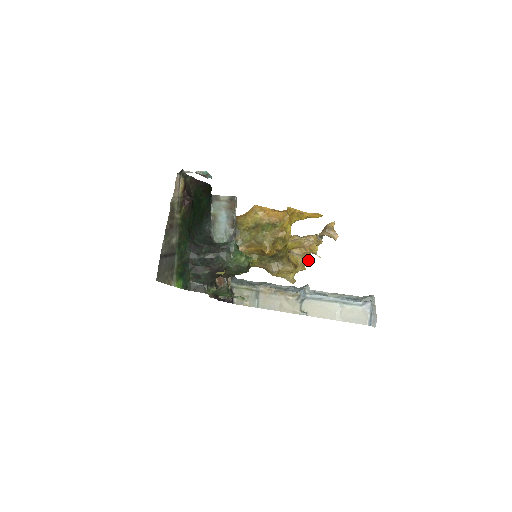
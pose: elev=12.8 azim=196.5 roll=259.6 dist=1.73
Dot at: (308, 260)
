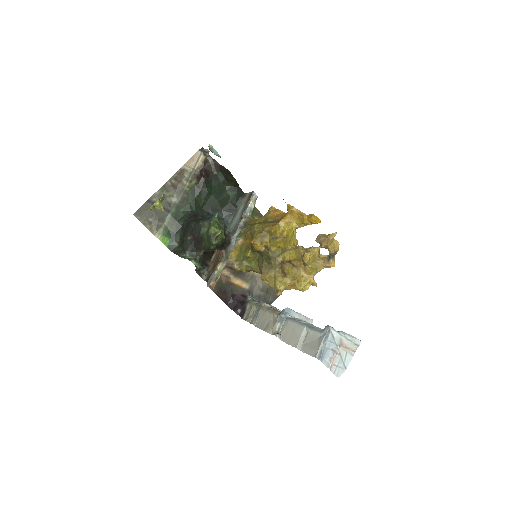
Dot at: (312, 283)
